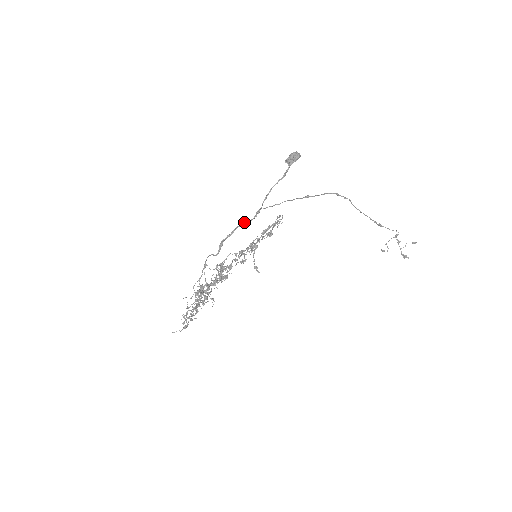
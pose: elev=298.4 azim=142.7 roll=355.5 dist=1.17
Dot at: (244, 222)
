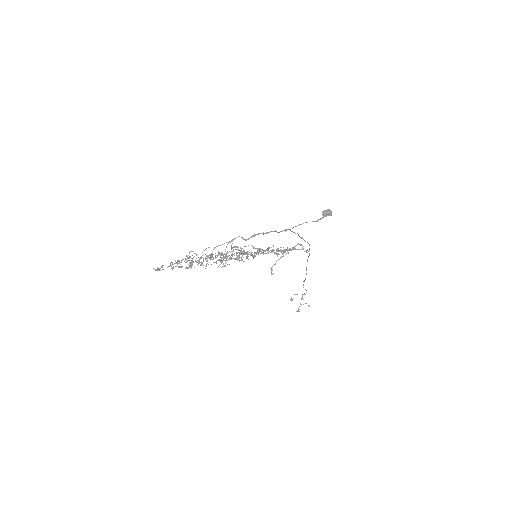
Dot at: (276, 231)
